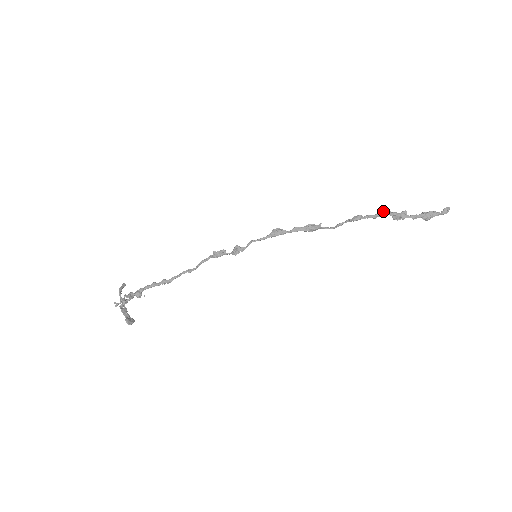
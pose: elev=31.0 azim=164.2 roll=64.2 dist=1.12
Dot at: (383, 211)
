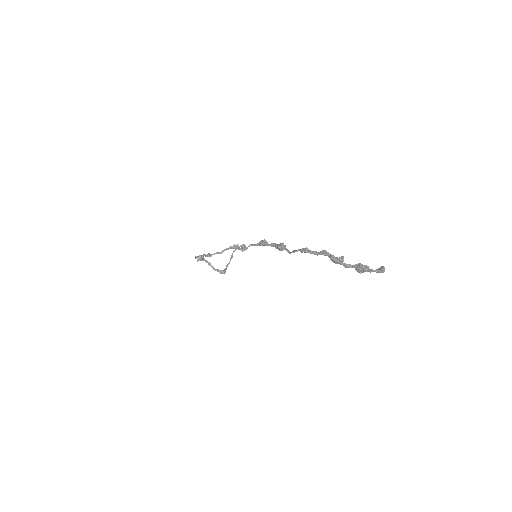
Dot at: (323, 251)
